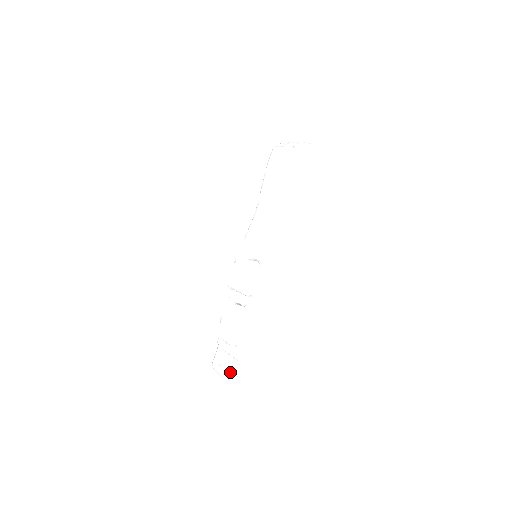
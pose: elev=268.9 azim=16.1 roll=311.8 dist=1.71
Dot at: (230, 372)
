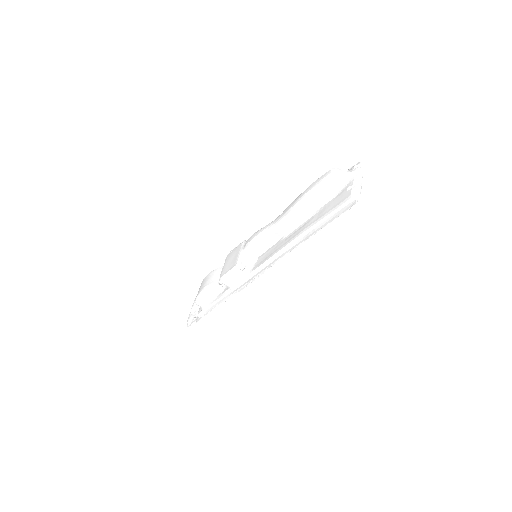
Dot at: (192, 316)
